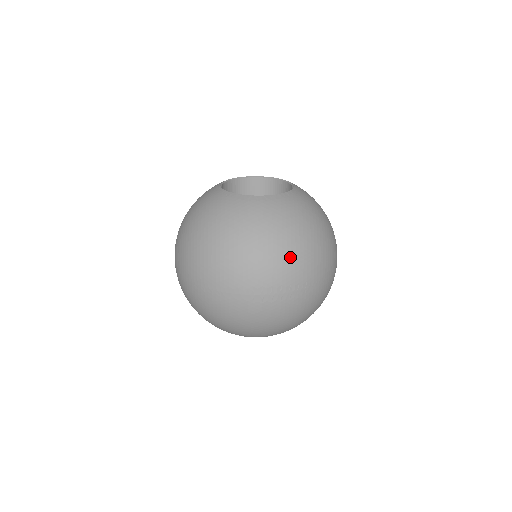
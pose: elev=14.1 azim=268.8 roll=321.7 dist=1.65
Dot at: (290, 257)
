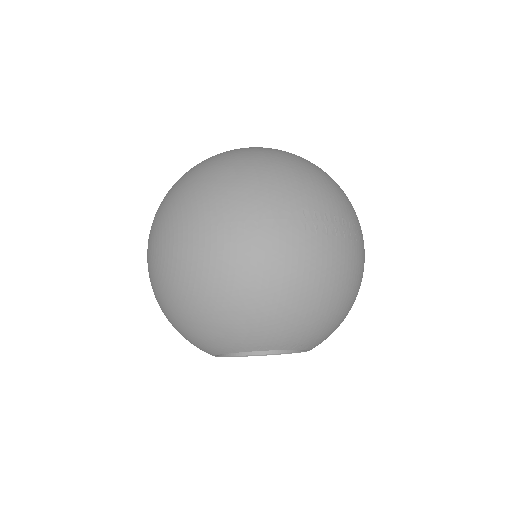
Dot at: (332, 187)
